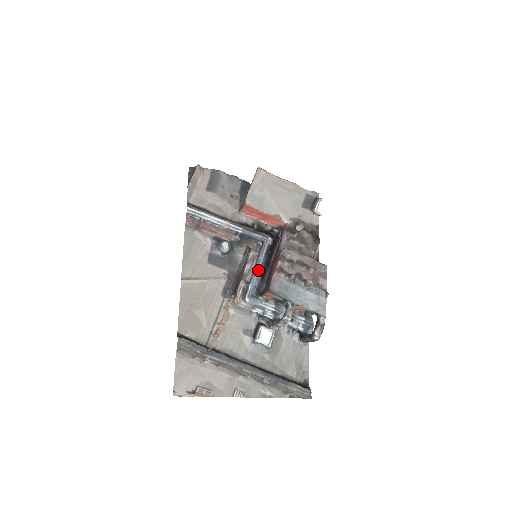
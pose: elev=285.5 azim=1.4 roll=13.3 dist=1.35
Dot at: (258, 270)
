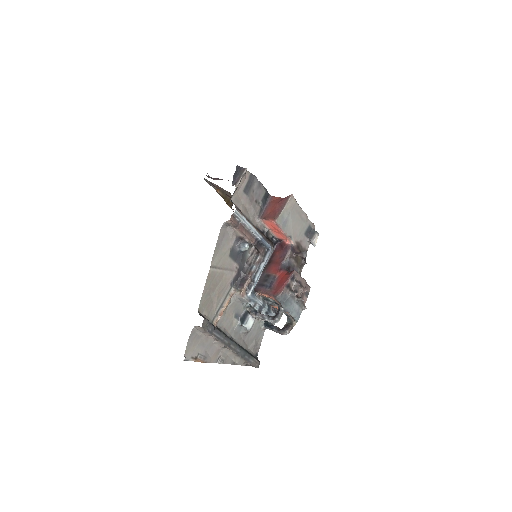
Dot at: occluded
